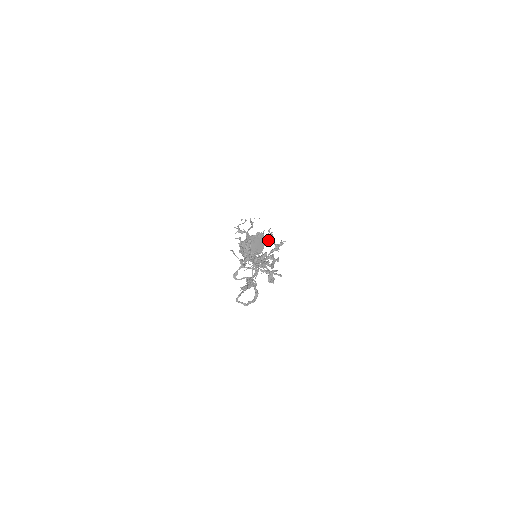
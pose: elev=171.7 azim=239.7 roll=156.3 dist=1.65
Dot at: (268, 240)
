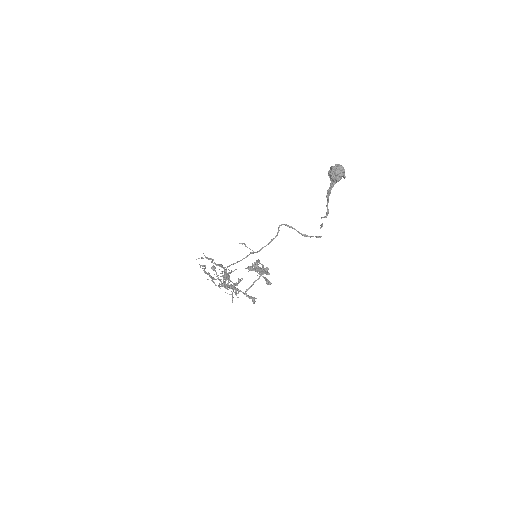
Dot at: occluded
